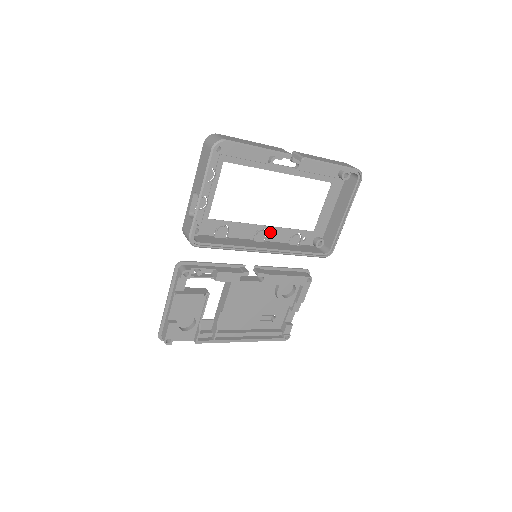
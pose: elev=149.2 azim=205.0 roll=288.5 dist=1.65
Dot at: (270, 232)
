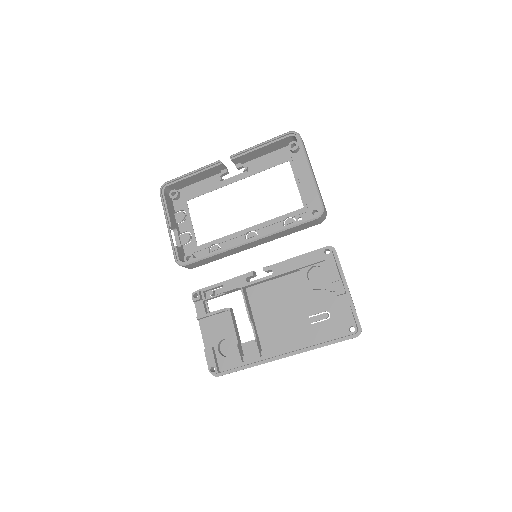
Dot at: (259, 231)
